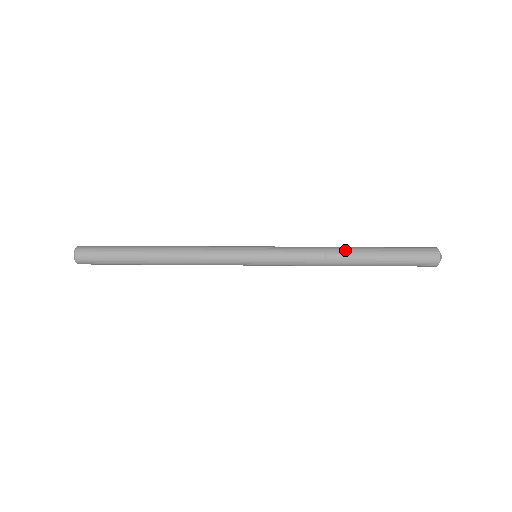
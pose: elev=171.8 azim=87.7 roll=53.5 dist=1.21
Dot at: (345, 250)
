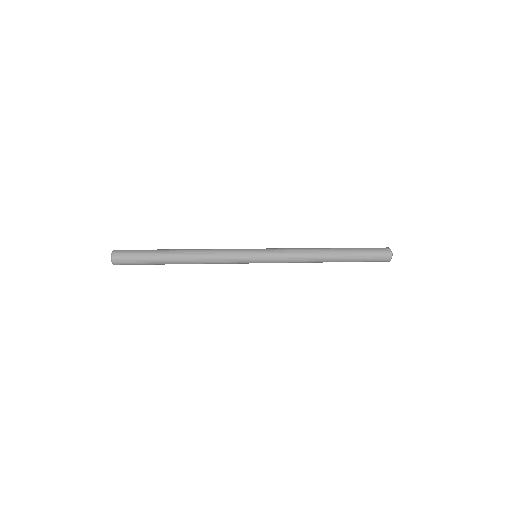
Dot at: (323, 251)
